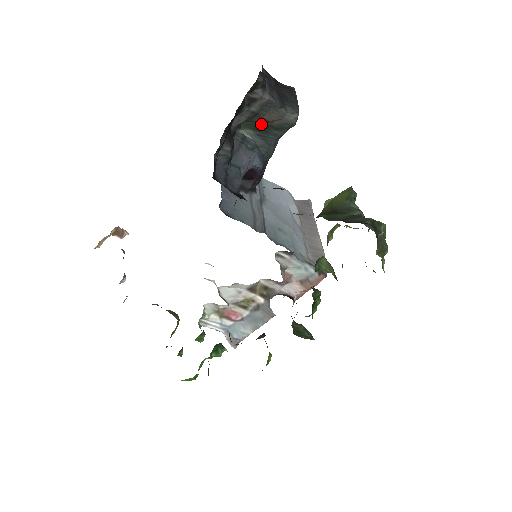
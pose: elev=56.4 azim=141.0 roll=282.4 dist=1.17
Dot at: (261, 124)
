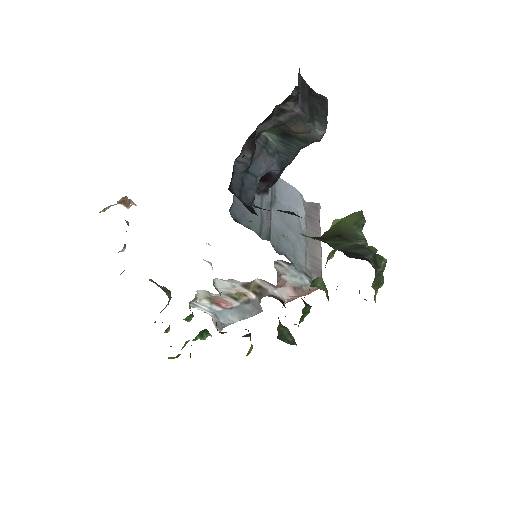
Dot at: (286, 132)
